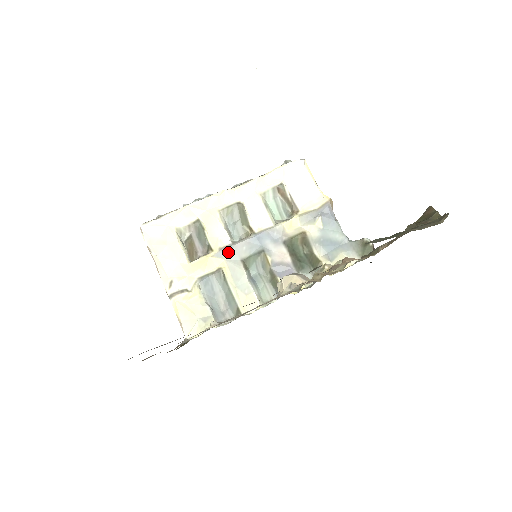
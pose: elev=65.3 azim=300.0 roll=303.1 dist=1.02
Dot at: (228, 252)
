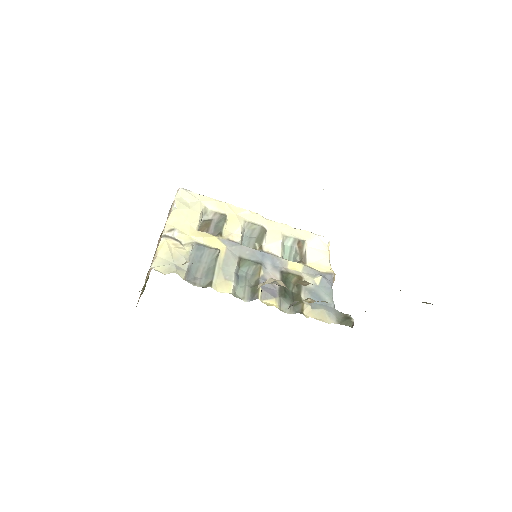
Dot at: (233, 245)
